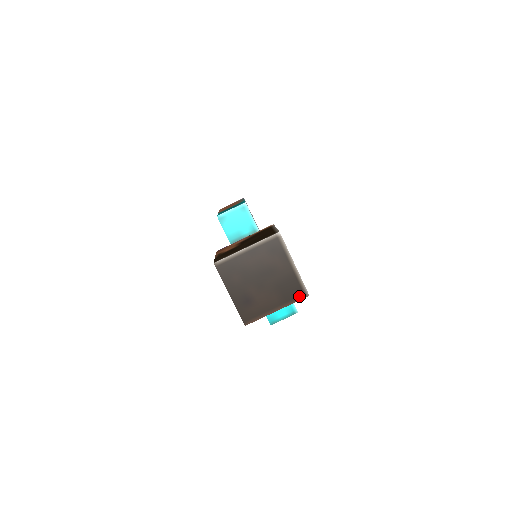
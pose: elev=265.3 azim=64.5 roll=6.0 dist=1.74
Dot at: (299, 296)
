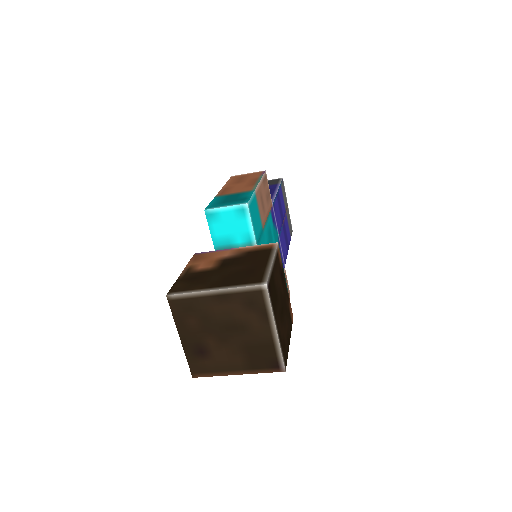
Dot at: (271, 368)
